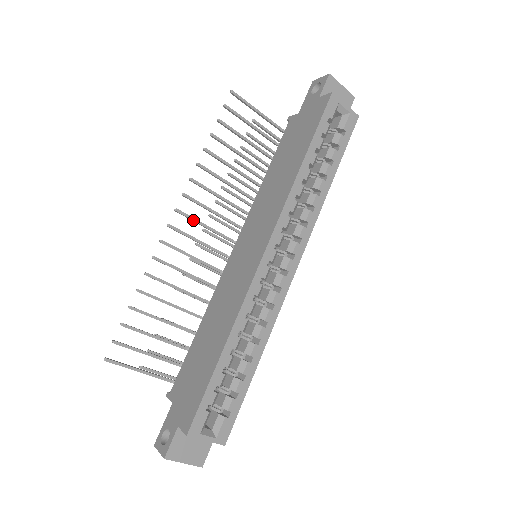
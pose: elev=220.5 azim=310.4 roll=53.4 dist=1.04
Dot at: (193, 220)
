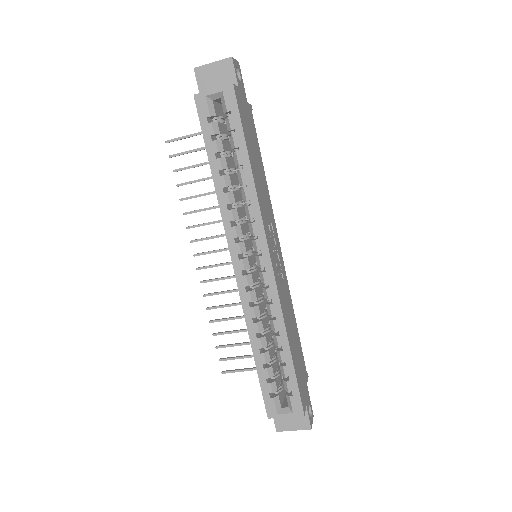
Dot at: (209, 253)
